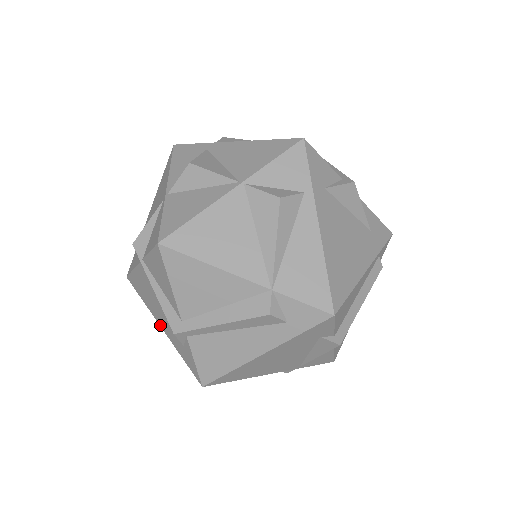
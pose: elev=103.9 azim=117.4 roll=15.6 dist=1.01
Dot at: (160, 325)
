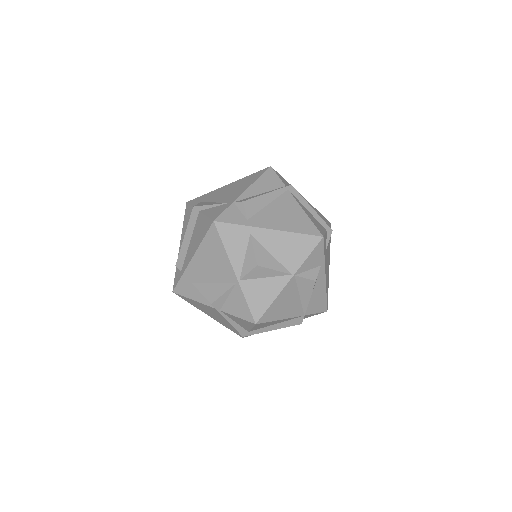
Dot at: occluded
